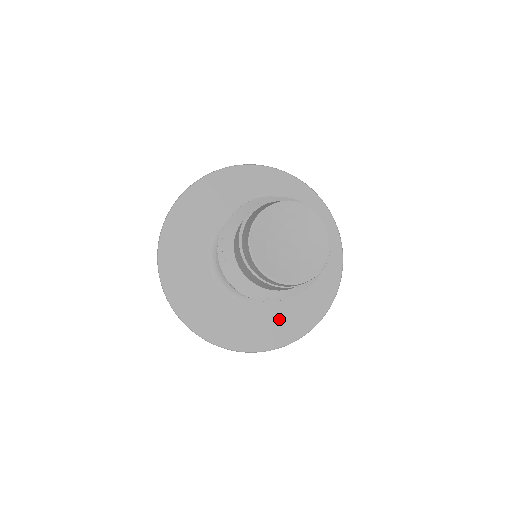
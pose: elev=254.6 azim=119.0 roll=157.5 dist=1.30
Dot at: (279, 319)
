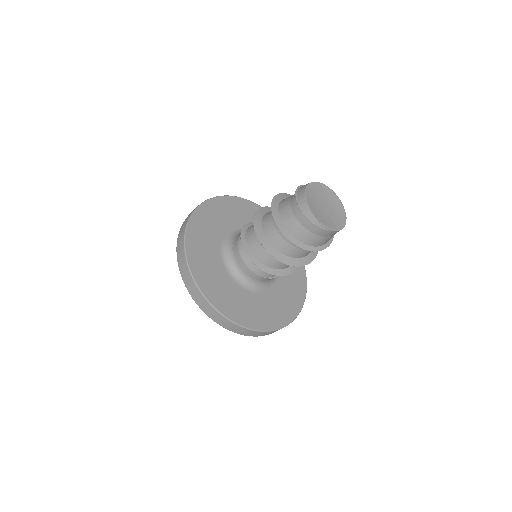
Dot at: (240, 303)
